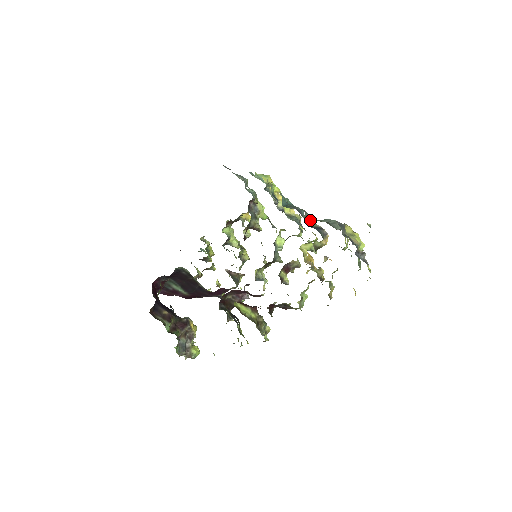
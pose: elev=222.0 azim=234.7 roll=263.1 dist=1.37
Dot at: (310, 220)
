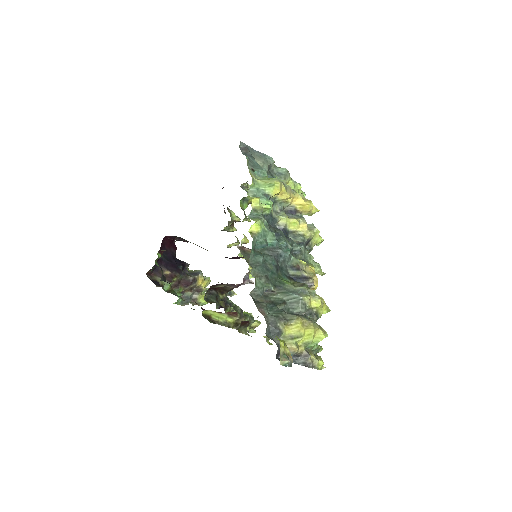
Dot at: (299, 262)
